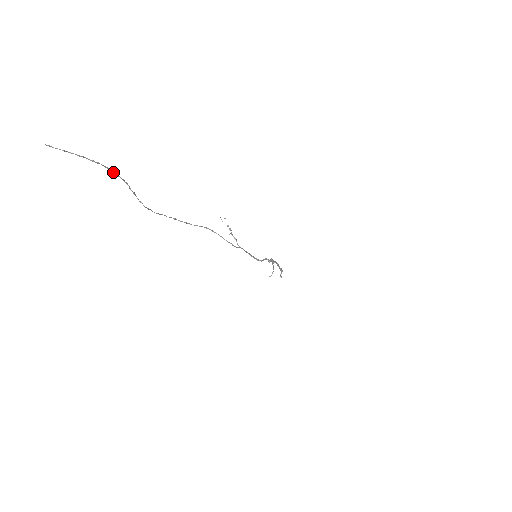
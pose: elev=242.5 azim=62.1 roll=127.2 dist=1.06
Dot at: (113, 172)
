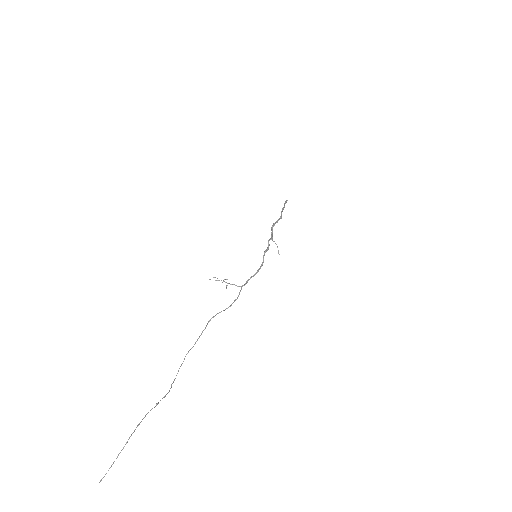
Dot at: occluded
